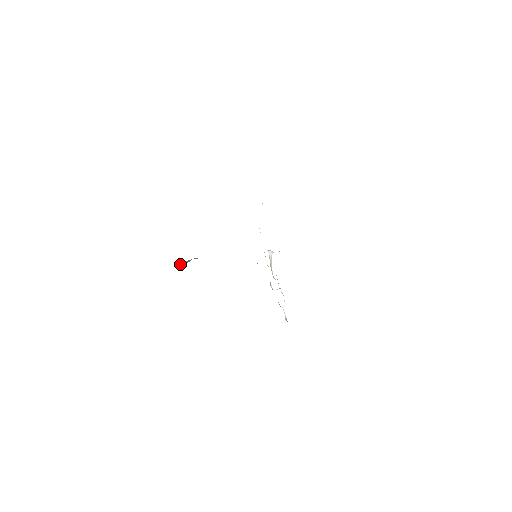
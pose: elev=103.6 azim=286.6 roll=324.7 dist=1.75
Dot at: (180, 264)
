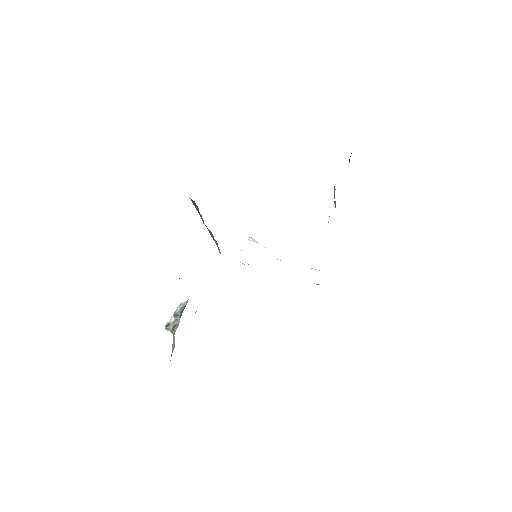
Dot at: (172, 327)
